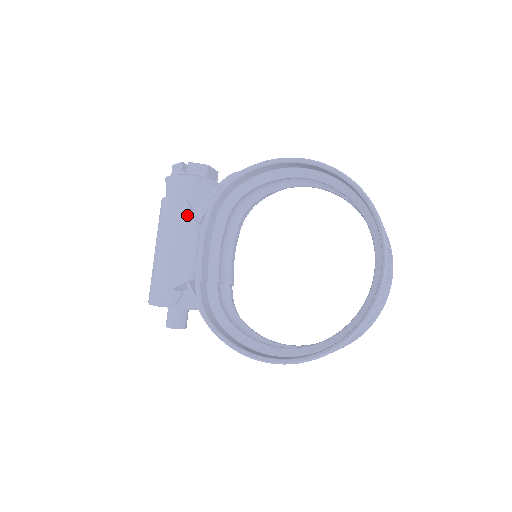
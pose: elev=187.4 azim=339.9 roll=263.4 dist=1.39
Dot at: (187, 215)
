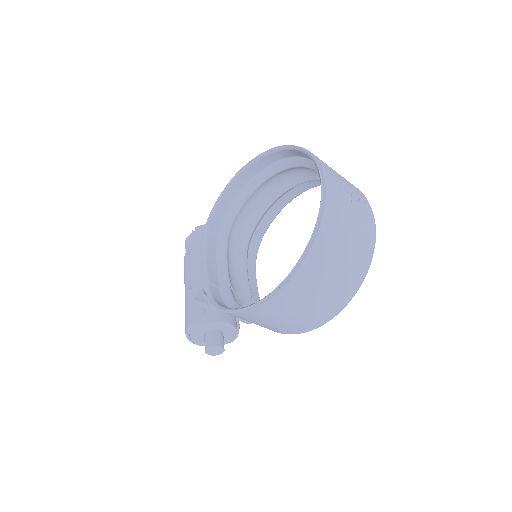
Dot at: (191, 247)
